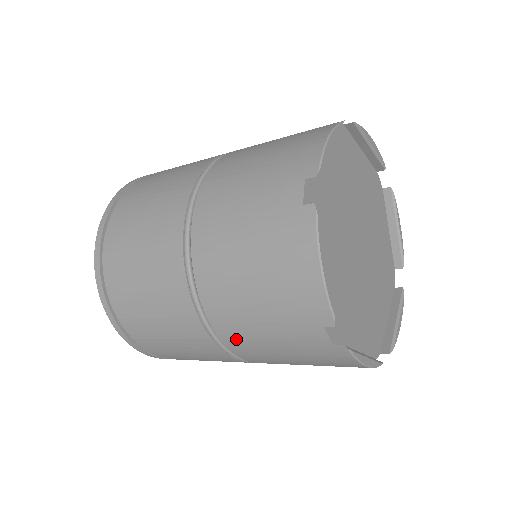
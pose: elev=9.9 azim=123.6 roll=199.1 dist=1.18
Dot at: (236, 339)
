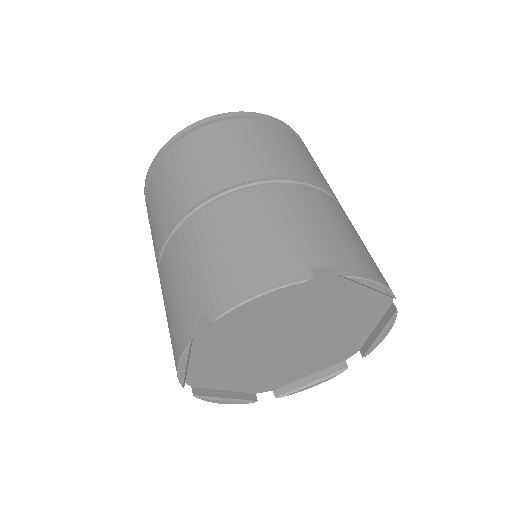
Dot at: occluded
